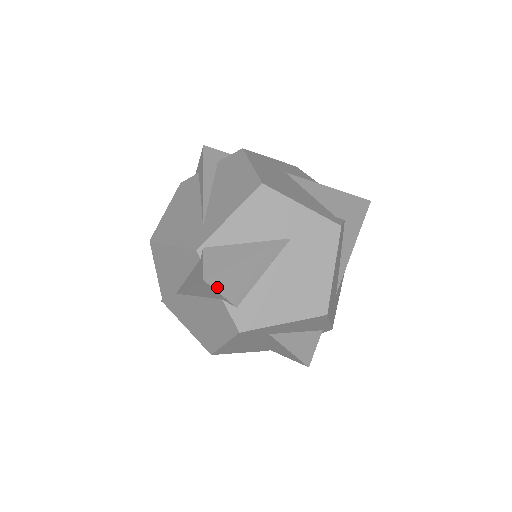
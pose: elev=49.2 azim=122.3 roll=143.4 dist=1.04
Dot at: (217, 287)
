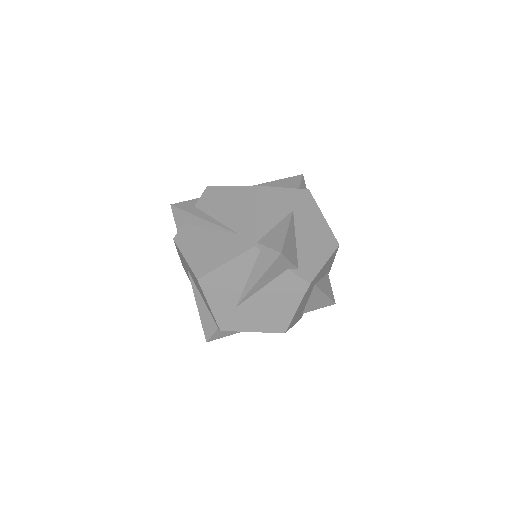
Dot at: (287, 257)
